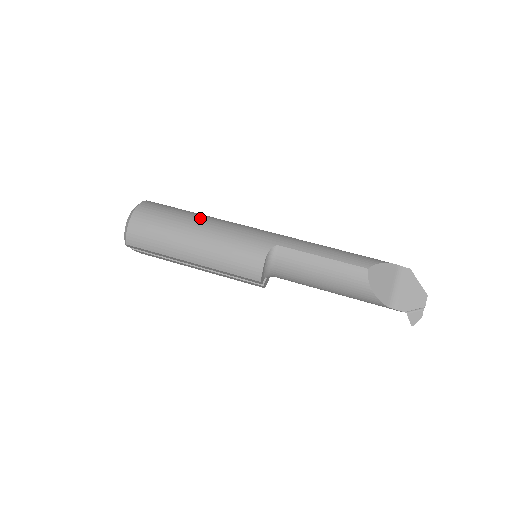
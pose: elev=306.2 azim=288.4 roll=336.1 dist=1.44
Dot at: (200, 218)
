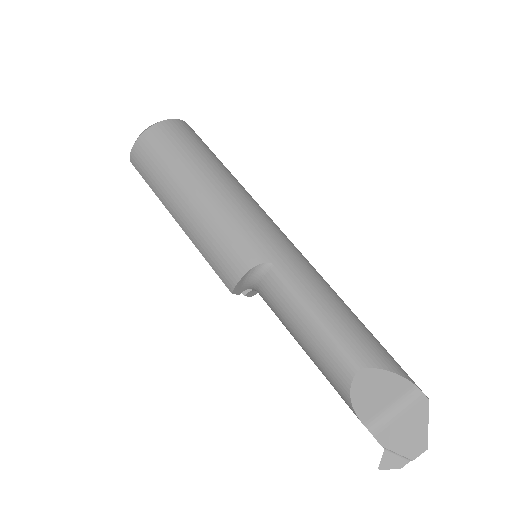
Dot at: (214, 175)
